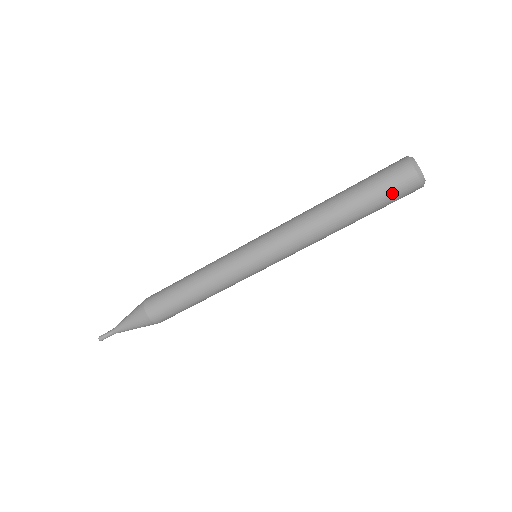
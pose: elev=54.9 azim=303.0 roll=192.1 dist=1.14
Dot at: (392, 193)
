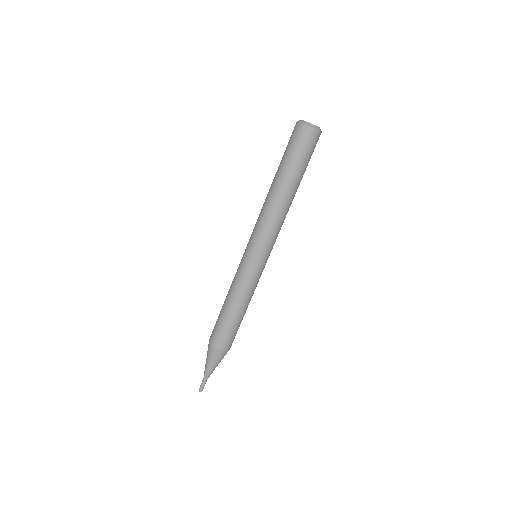
Dot at: (310, 152)
